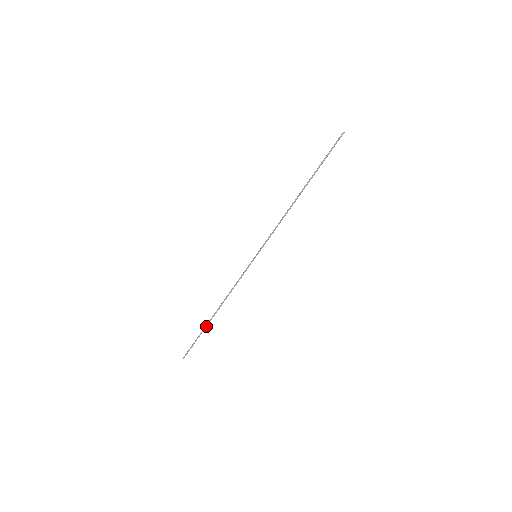
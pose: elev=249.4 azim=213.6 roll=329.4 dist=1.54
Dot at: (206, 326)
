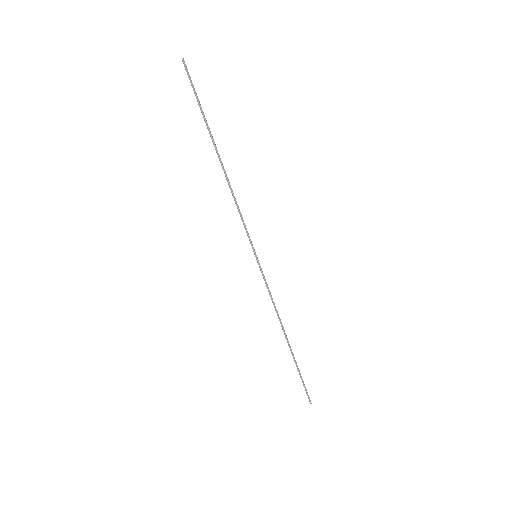
Dot at: (294, 358)
